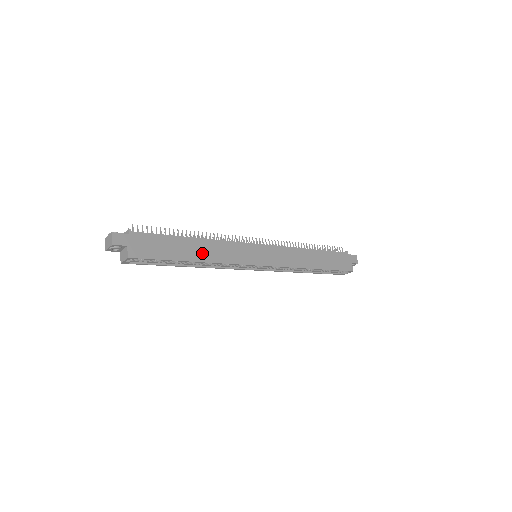
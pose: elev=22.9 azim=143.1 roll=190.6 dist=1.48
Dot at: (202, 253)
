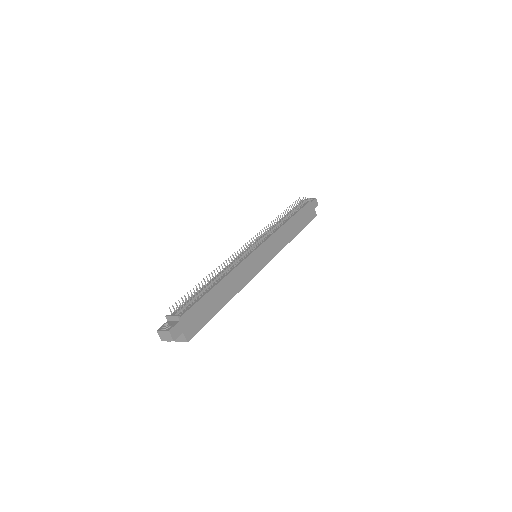
Dot at: (228, 292)
